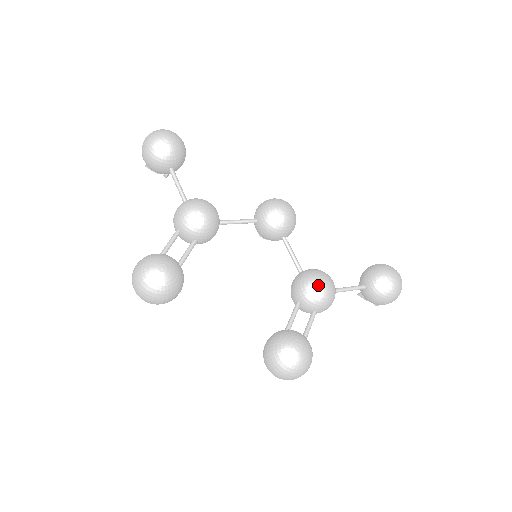
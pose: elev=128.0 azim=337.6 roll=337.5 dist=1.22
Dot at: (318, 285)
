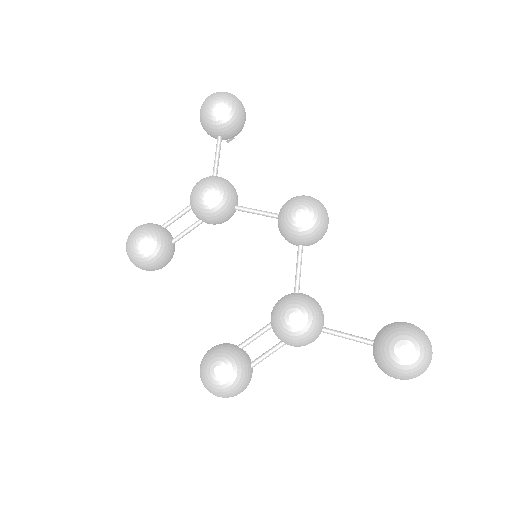
Dot at: (285, 317)
